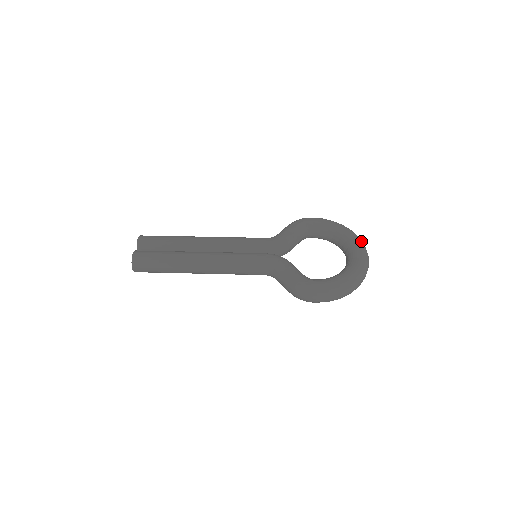
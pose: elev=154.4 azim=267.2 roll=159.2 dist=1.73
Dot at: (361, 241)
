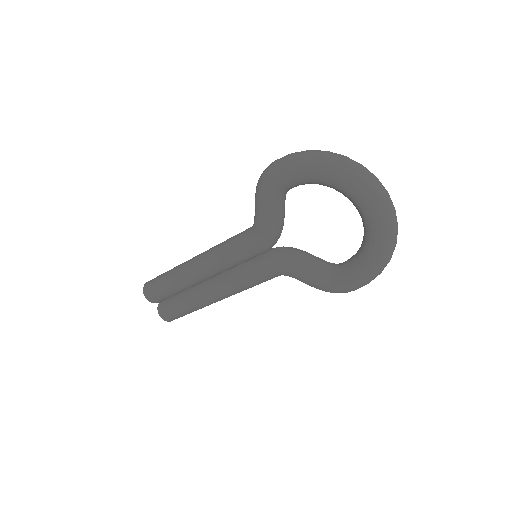
Dot at: occluded
